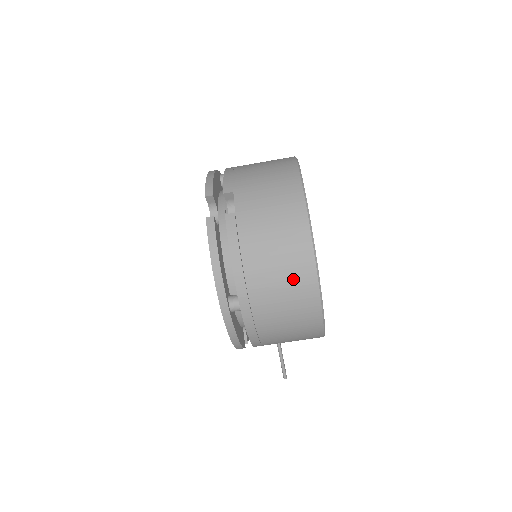
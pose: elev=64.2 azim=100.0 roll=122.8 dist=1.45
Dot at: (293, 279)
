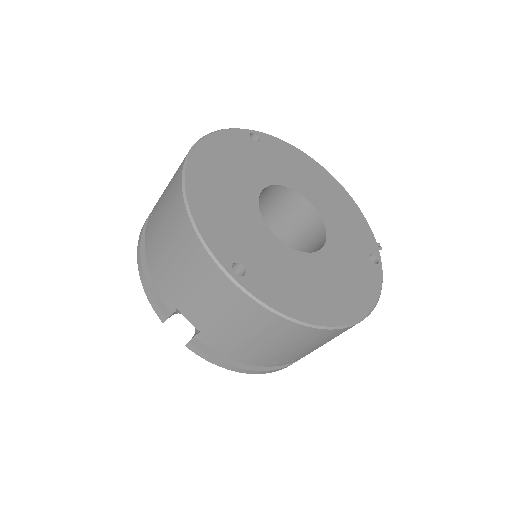
Dot at: (305, 341)
